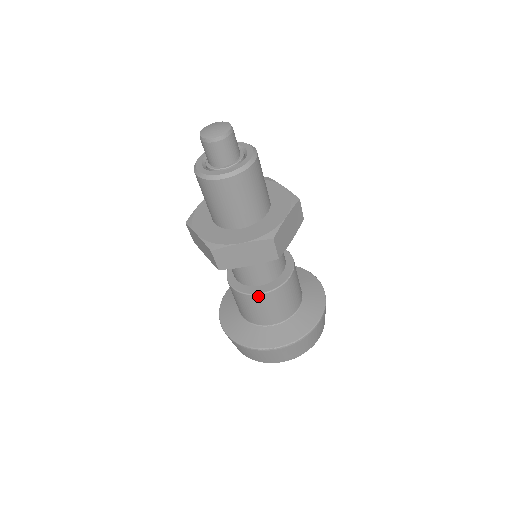
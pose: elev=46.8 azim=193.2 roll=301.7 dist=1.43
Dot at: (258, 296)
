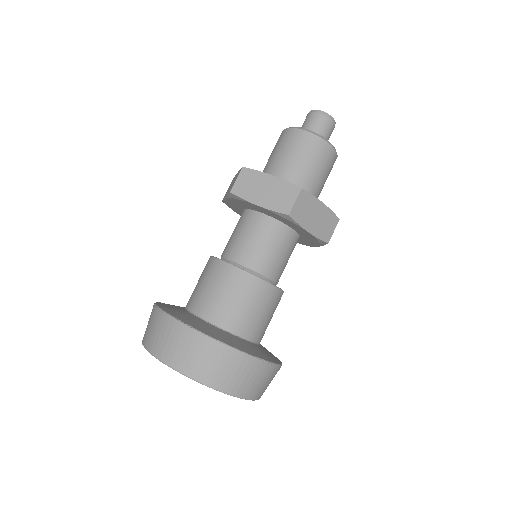
Dot at: (229, 266)
